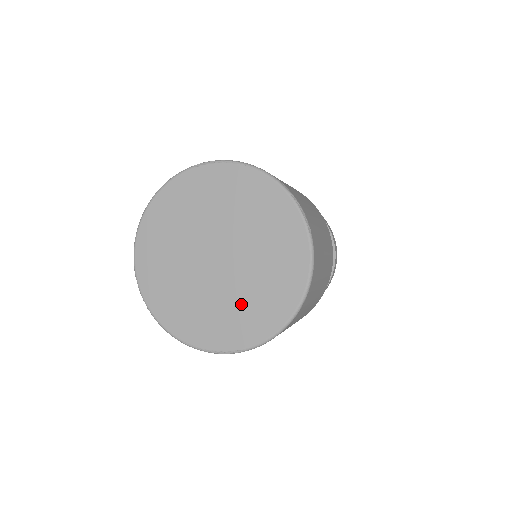
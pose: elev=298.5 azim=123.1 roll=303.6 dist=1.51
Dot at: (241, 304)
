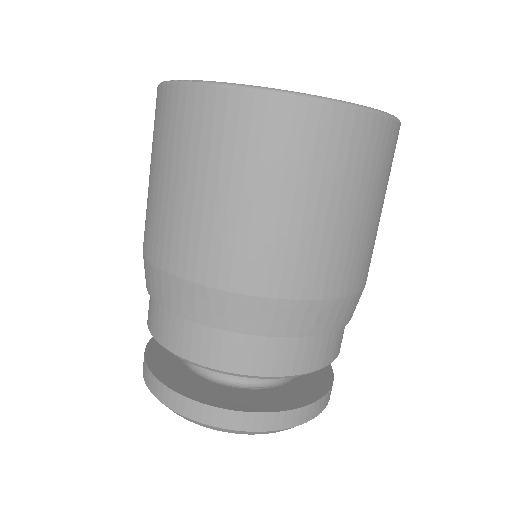
Dot at: occluded
